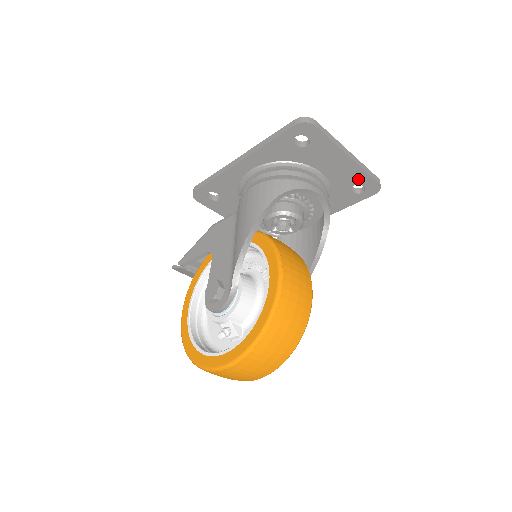
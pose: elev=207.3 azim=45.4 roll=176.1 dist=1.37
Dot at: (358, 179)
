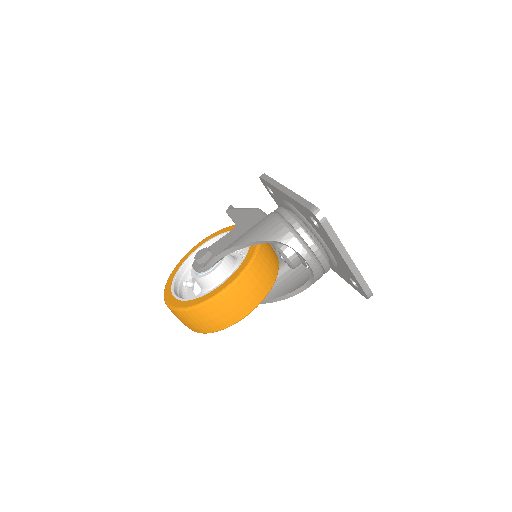
Dot at: (353, 278)
